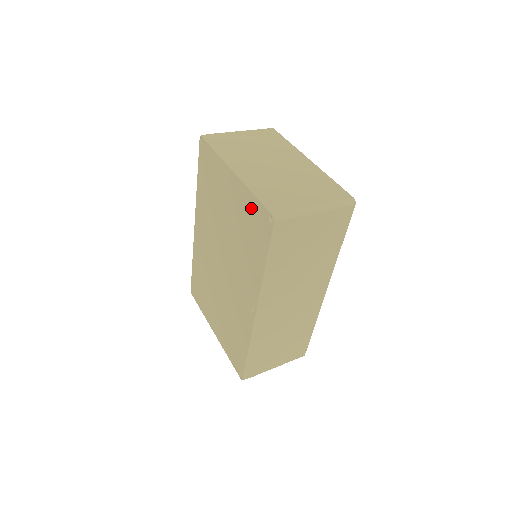
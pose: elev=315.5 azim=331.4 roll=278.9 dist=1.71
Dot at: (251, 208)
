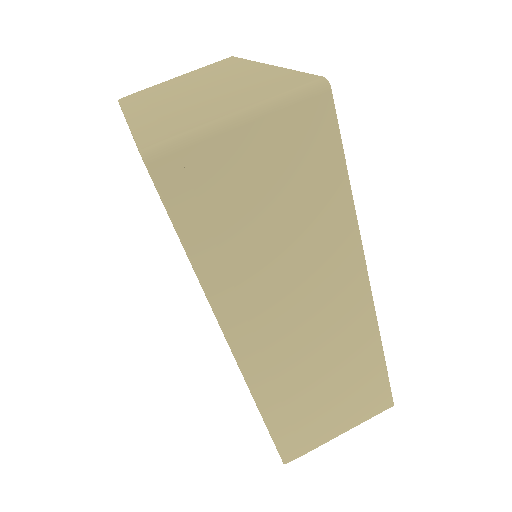
Dot at: occluded
